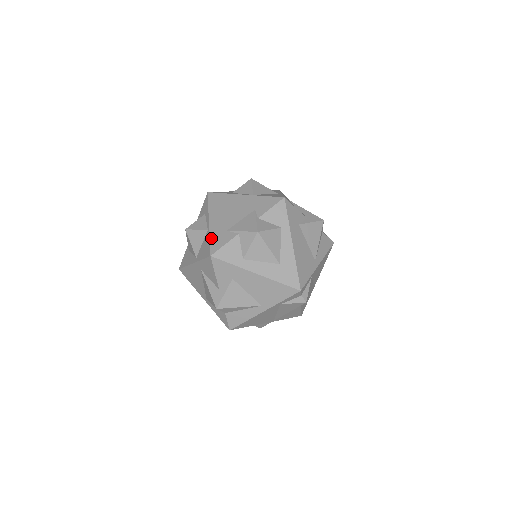
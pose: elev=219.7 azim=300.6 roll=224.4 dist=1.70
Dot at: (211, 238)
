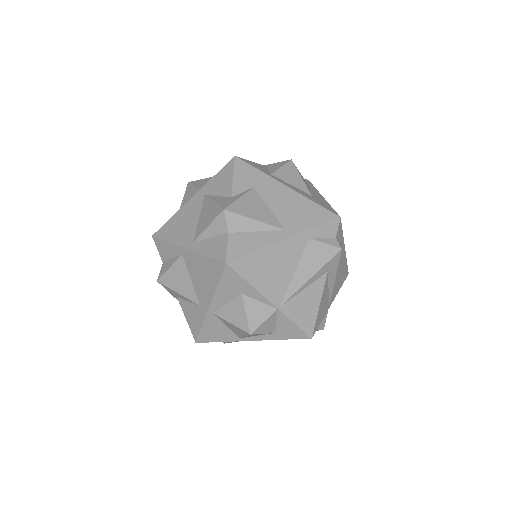
Dot at: occluded
